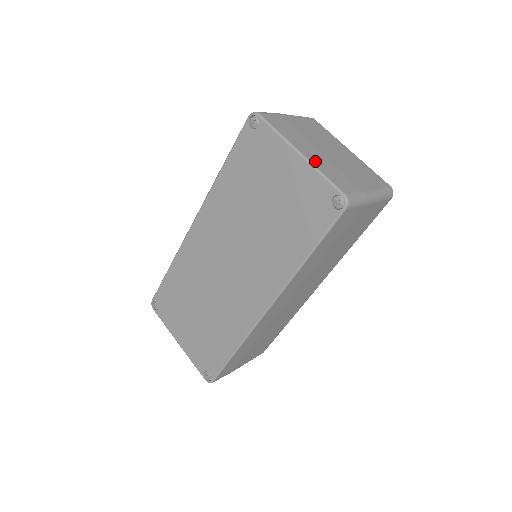
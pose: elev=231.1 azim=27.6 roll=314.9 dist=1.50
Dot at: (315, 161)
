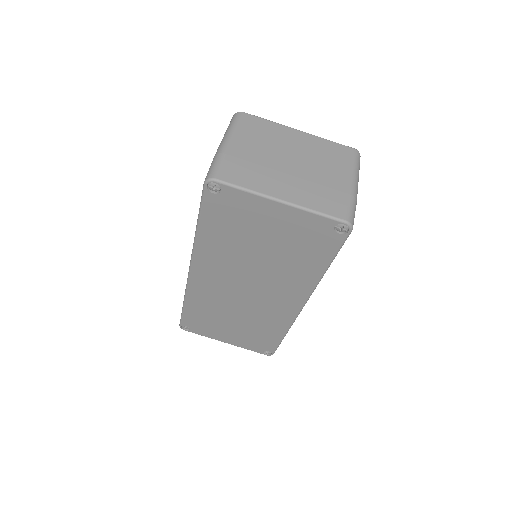
Dot at: (299, 199)
